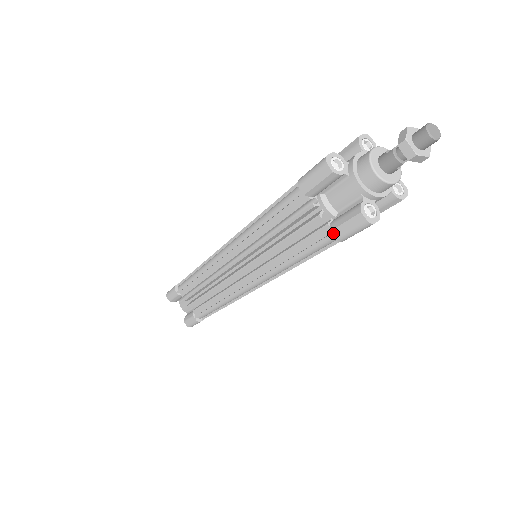
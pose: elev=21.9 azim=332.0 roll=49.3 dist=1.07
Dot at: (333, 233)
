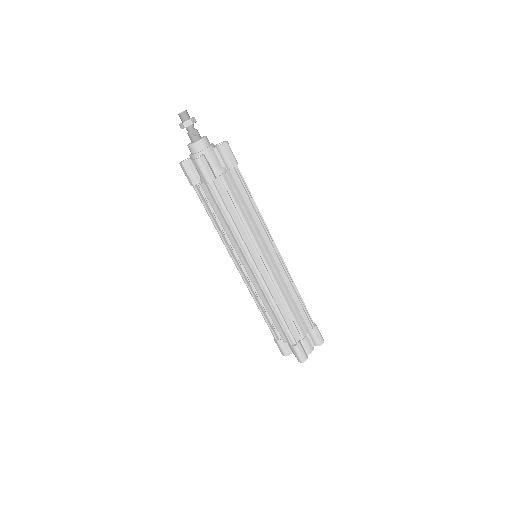
Dot at: (205, 183)
